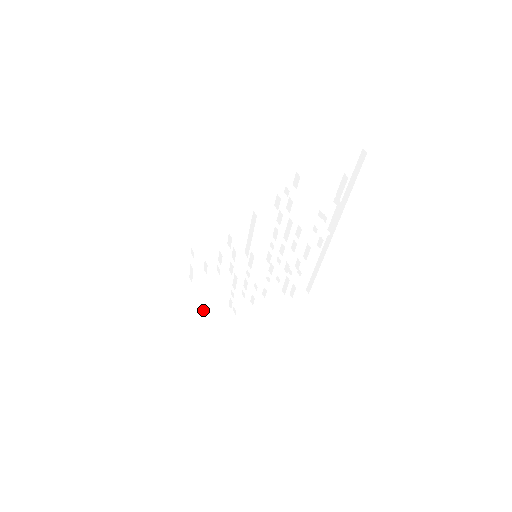
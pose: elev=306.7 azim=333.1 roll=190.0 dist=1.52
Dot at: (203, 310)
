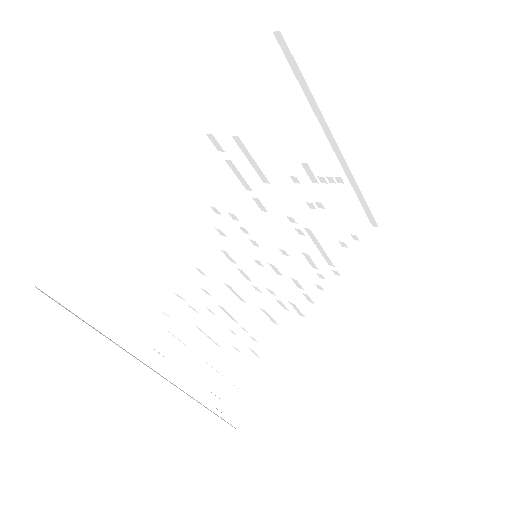
Dot at: (140, 297)
